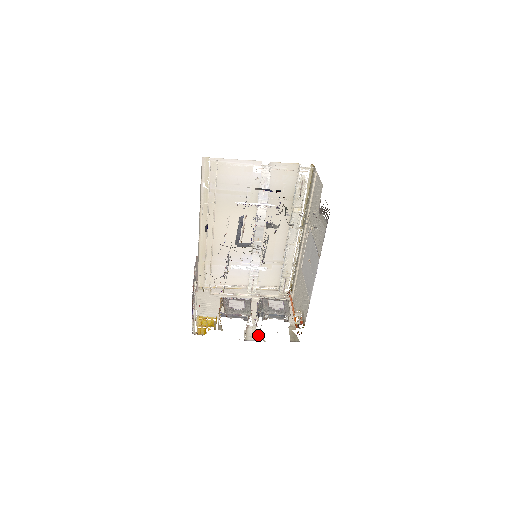
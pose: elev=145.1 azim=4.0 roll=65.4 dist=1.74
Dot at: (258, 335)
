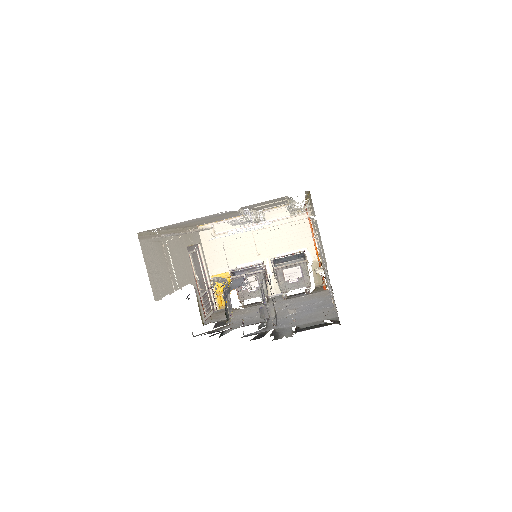
Dot at: occluded
